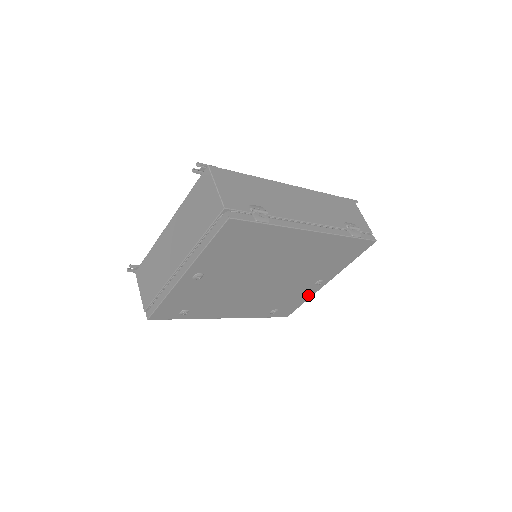
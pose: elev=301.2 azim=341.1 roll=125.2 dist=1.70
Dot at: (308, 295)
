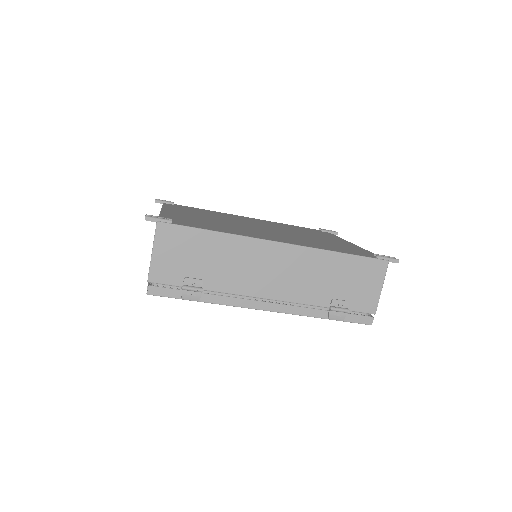
Dot at: occluded
